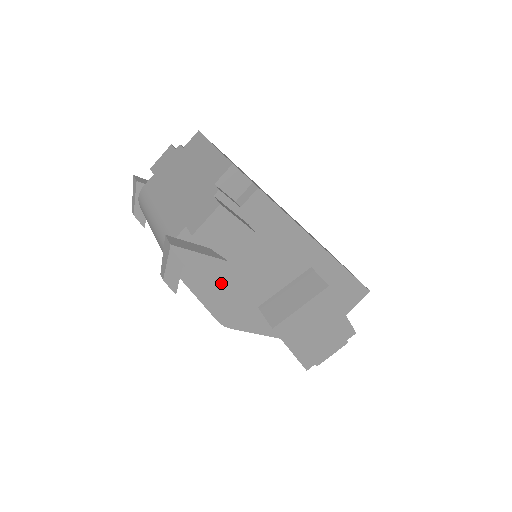
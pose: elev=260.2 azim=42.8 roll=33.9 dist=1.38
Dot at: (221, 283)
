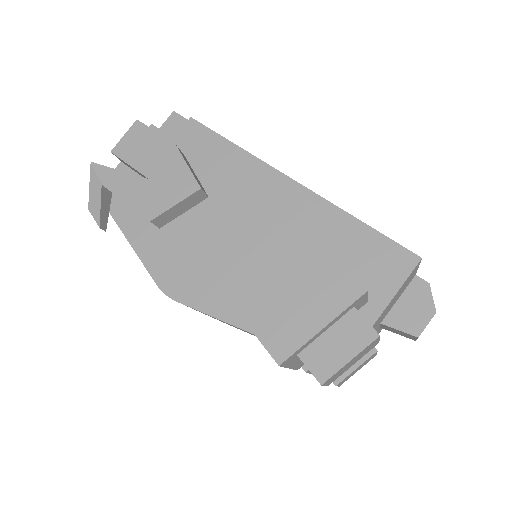
Dot at: (141, 207)
